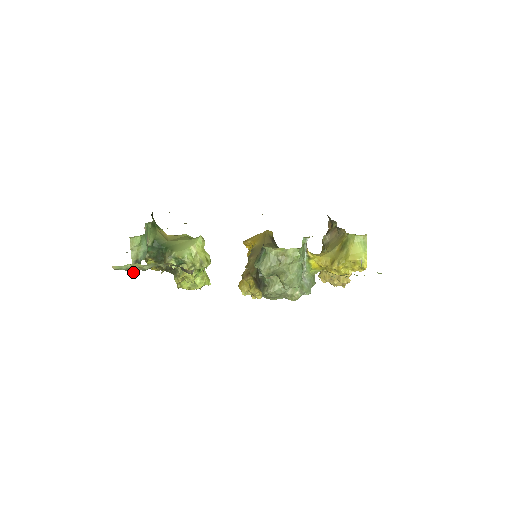
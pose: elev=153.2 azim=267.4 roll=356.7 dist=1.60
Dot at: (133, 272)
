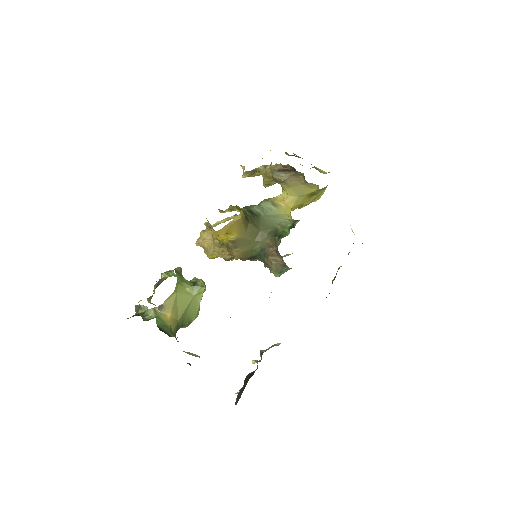
Dot at: occluded
